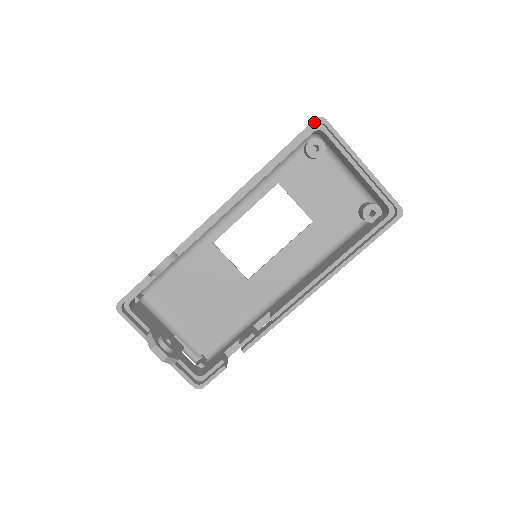
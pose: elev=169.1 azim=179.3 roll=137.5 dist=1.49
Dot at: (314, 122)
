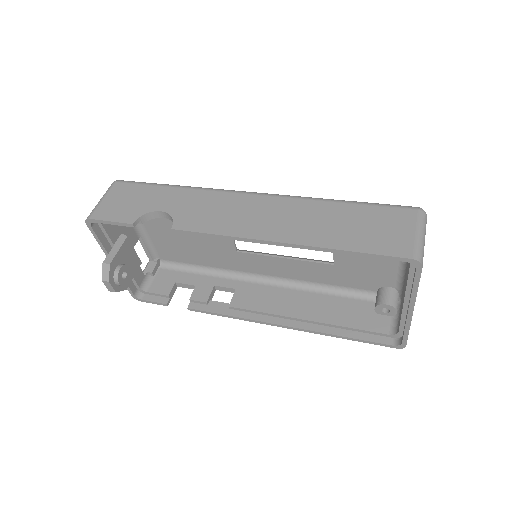
Dot at: (408, 260)
